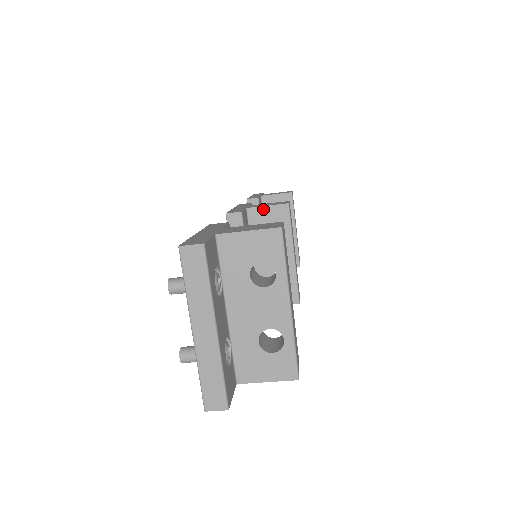
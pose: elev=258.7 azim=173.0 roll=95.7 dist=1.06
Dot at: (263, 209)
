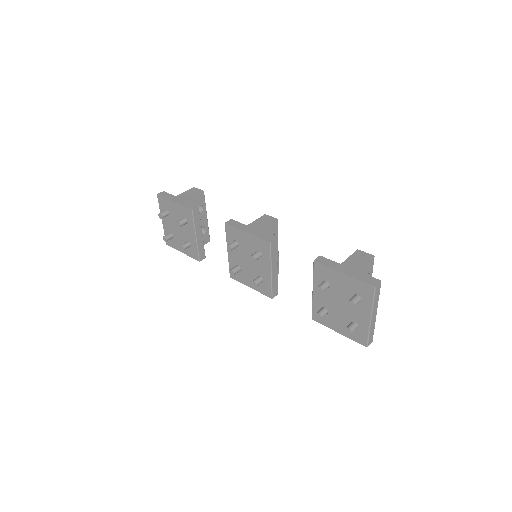
Dot at: (267, 228)
